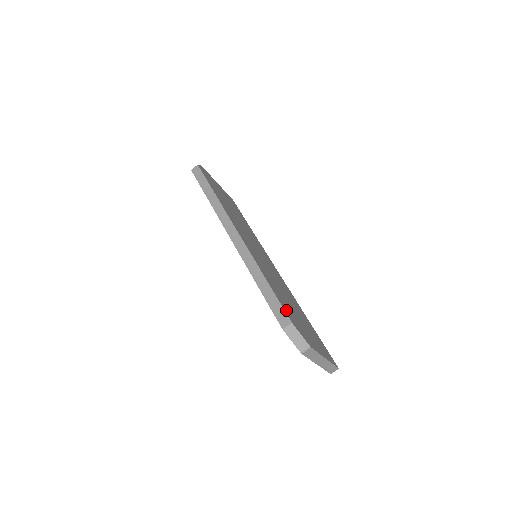
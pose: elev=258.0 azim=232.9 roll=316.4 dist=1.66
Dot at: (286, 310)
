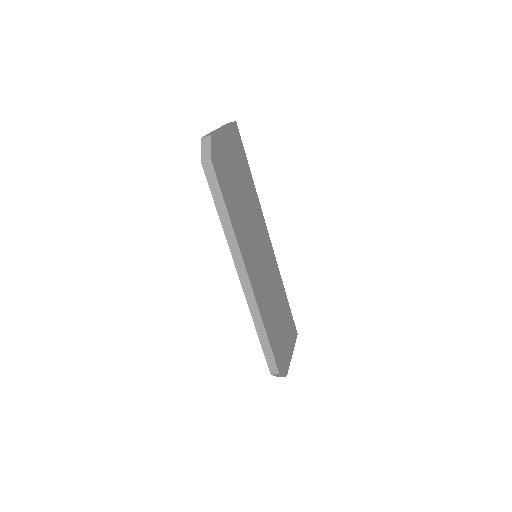
Dot at: (276, 356)
